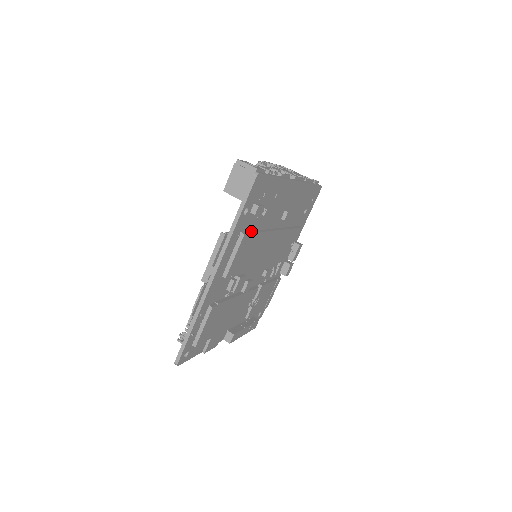
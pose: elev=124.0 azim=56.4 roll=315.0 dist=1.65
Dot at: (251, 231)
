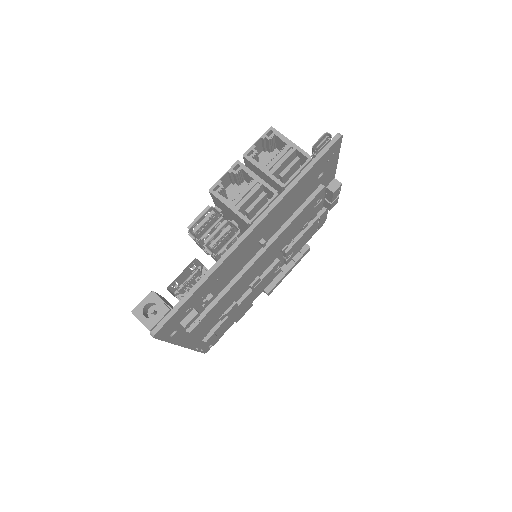
Dot at: (204, 311)
